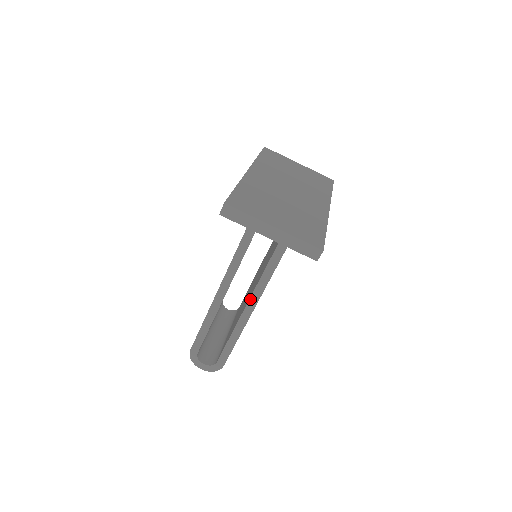
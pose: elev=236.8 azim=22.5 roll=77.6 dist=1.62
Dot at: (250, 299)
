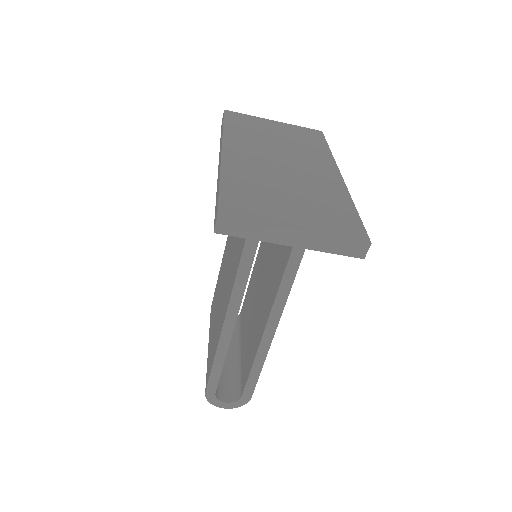
Dot at: (269, 317)
